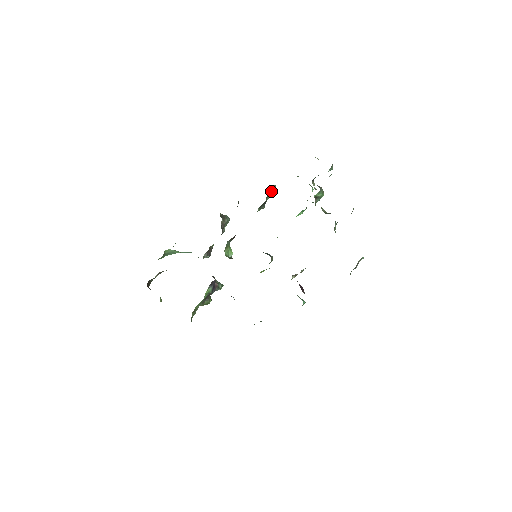
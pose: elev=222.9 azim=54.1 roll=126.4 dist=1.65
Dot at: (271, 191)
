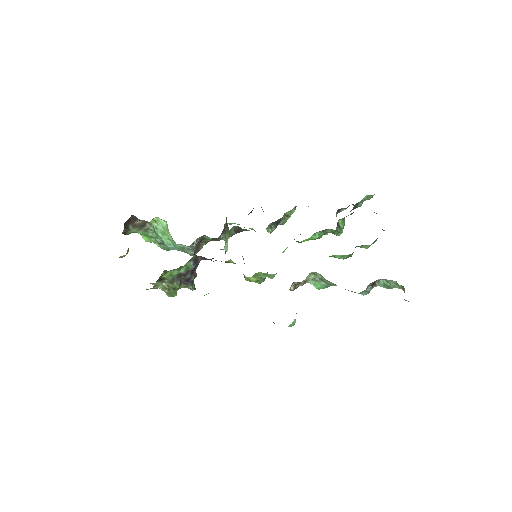
Dot at: (290, 213)
